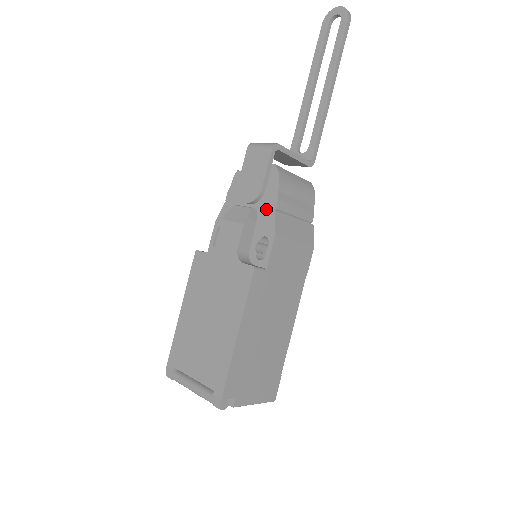
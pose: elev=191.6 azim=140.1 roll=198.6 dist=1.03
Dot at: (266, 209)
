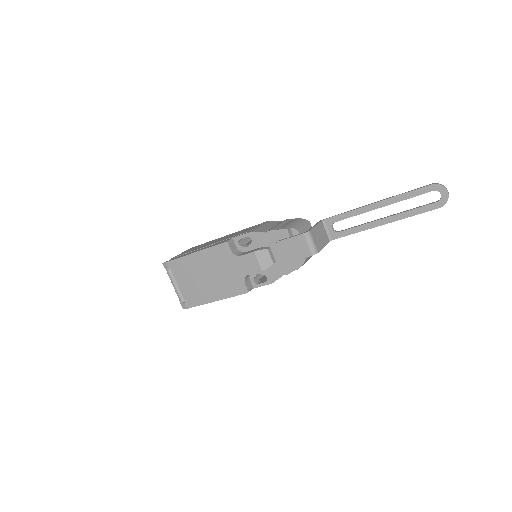
Dot at: (280, 269)
